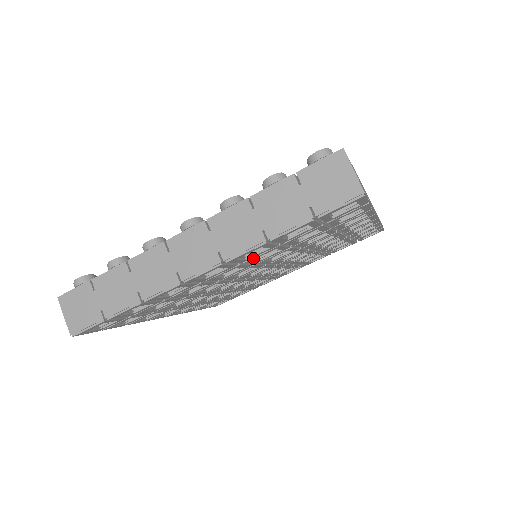
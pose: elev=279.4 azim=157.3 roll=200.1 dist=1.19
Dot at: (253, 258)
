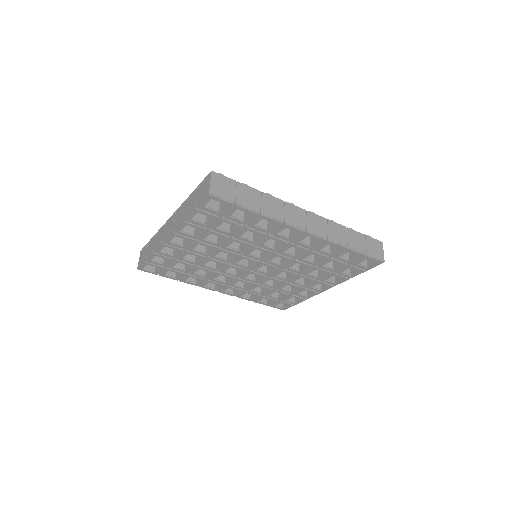
Dot at: (201, 237)
